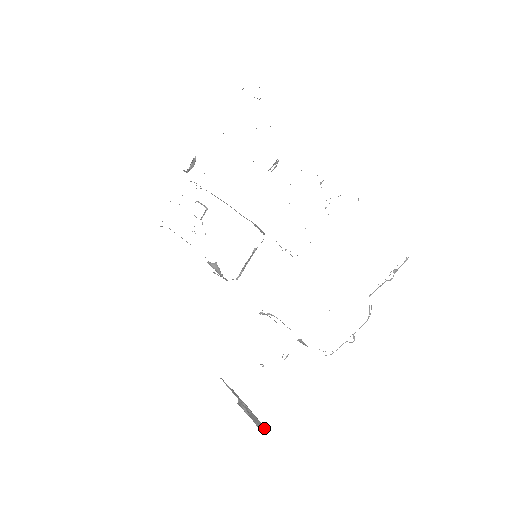
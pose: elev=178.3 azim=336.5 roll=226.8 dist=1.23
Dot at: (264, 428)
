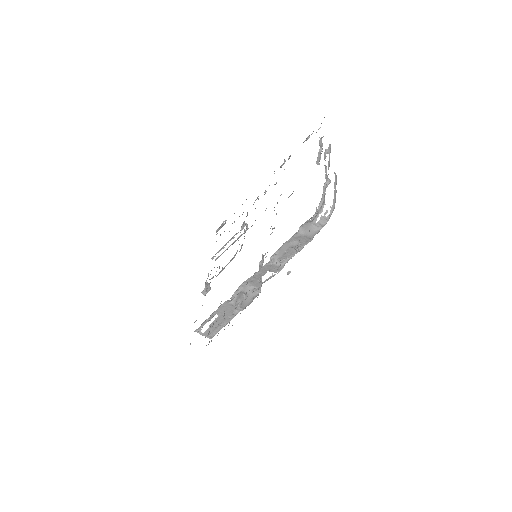
Dot at: occluded
